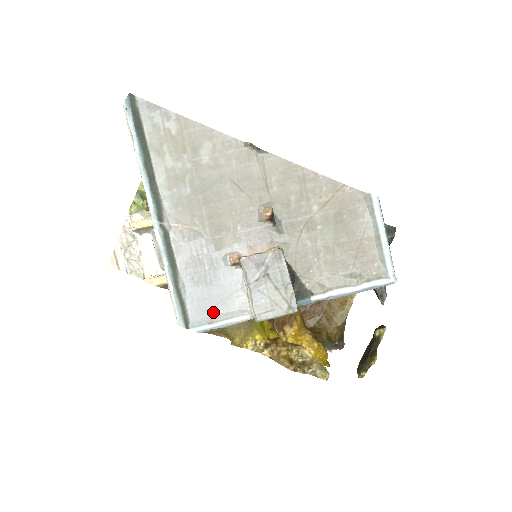
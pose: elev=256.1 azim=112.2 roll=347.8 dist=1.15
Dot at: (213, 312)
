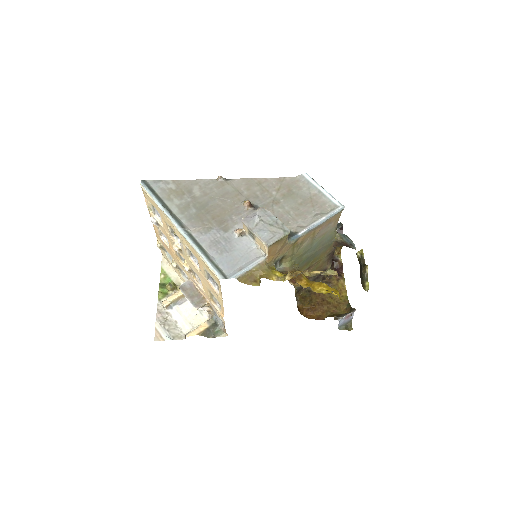
Dot at: (239, 265)
